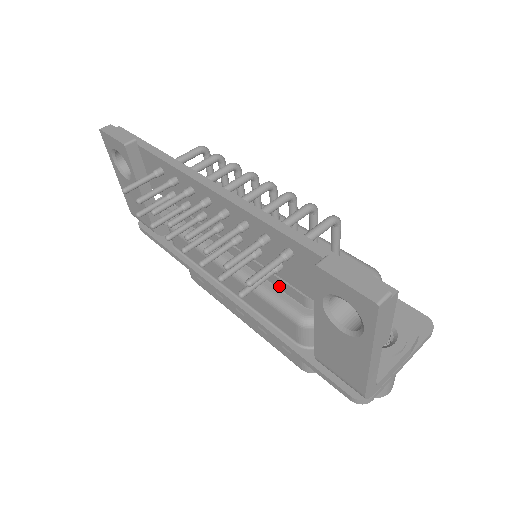
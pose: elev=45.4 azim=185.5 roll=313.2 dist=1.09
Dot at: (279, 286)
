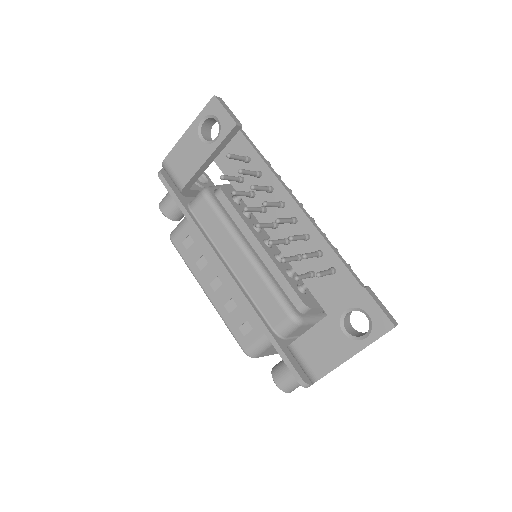
Dot at: (281, 286)
